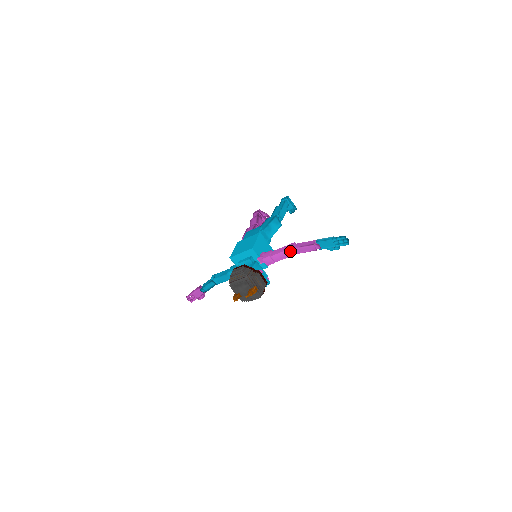
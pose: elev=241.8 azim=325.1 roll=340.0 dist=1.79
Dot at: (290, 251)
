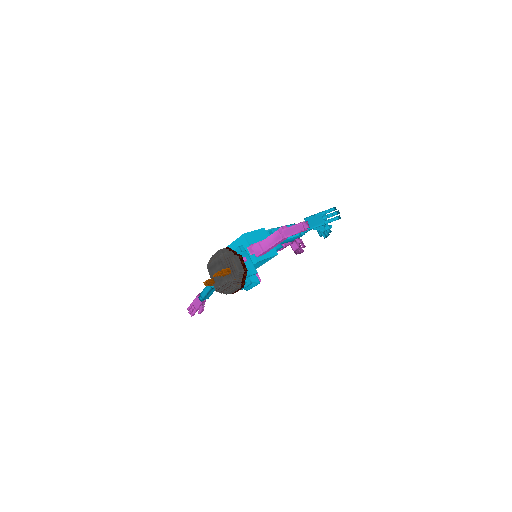
Dot at: (278, 234)
